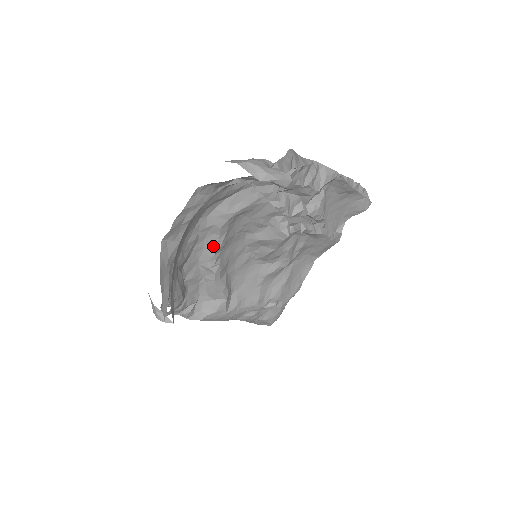
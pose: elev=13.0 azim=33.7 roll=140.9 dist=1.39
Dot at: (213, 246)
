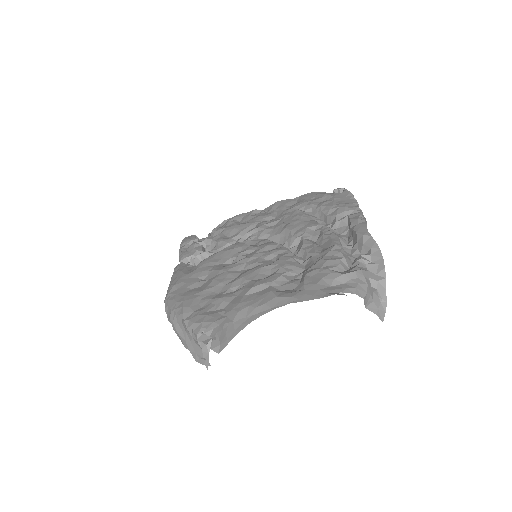
Dot at: occluded
